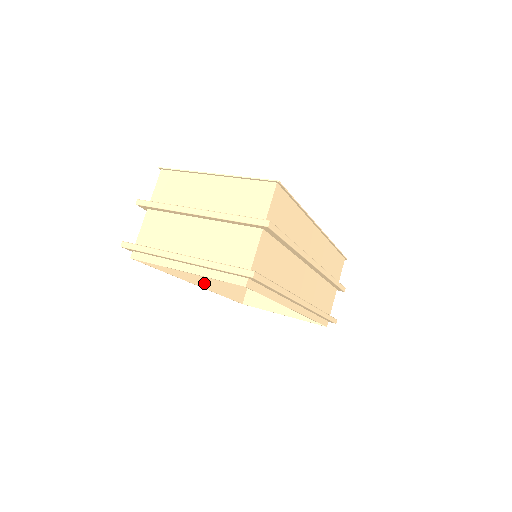
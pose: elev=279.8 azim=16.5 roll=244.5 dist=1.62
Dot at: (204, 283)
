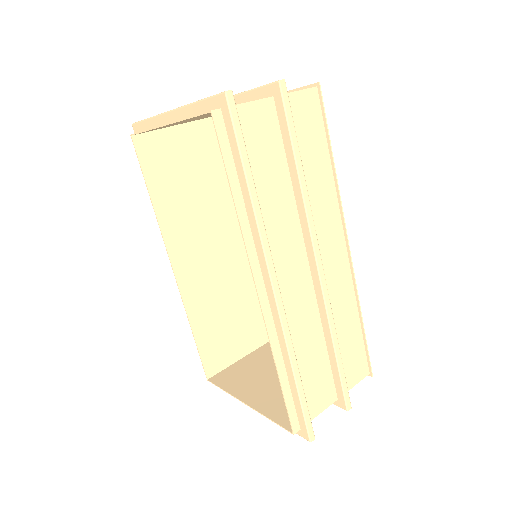
Dot at: (181, 277)
